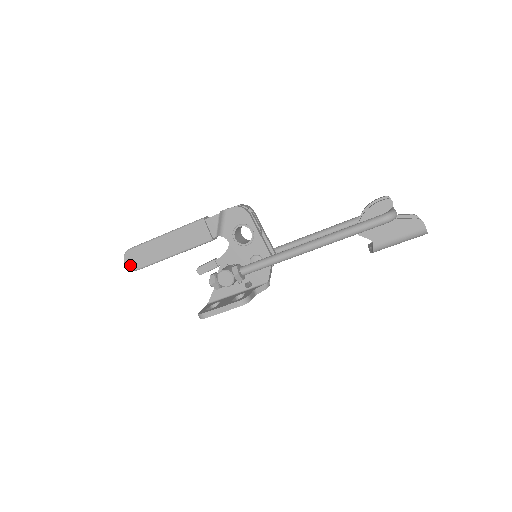
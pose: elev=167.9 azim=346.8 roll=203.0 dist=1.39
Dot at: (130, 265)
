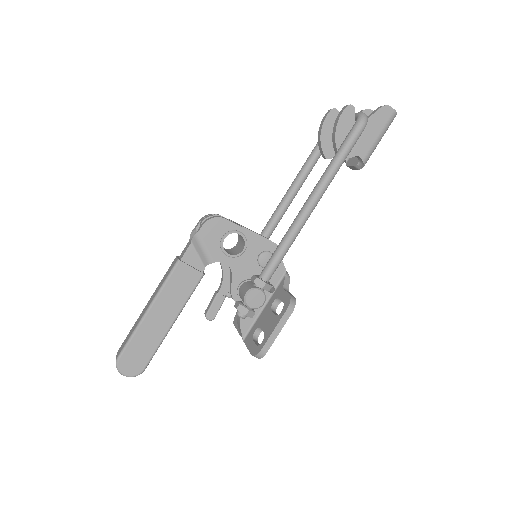
Dot at: (132, 372)
